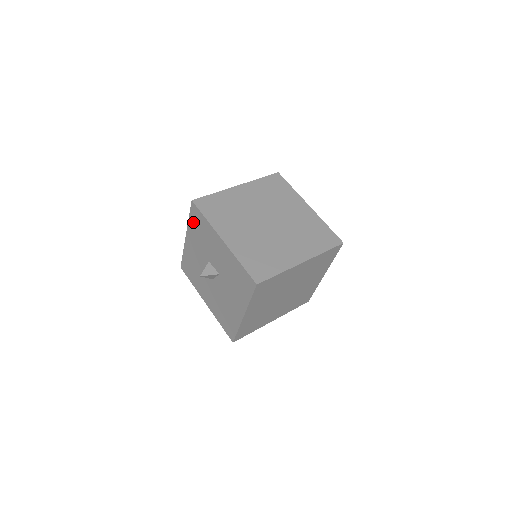
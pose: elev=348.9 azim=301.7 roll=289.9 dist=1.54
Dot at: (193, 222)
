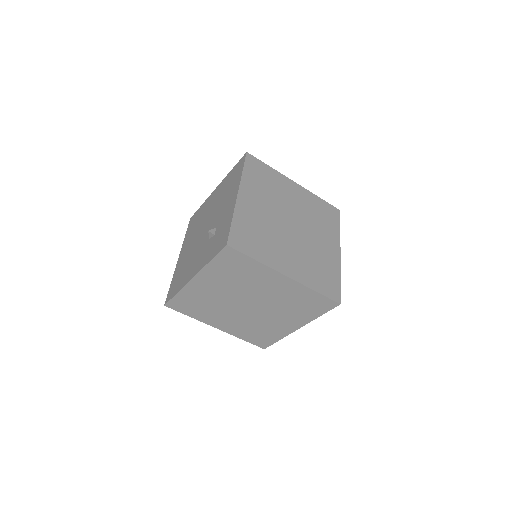
Dot at: occluded
